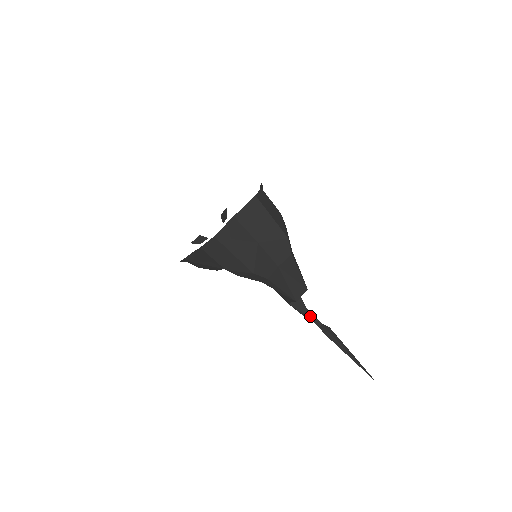
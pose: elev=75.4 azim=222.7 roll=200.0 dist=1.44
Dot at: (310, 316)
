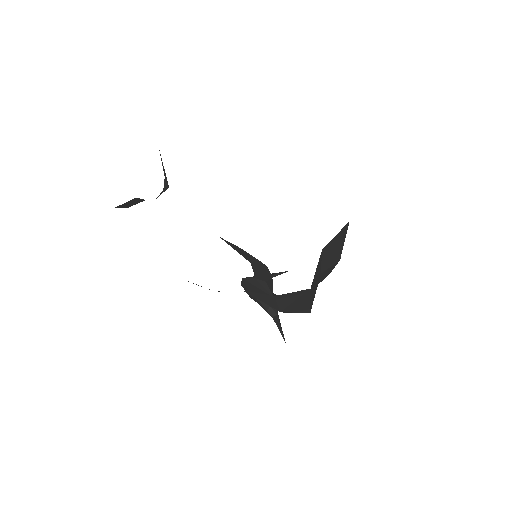
Dot at: occluded
